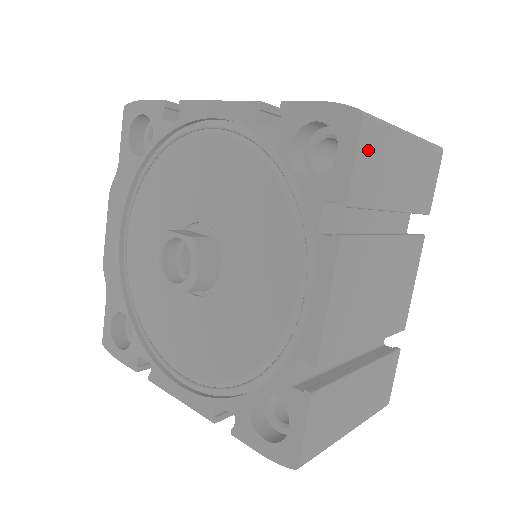
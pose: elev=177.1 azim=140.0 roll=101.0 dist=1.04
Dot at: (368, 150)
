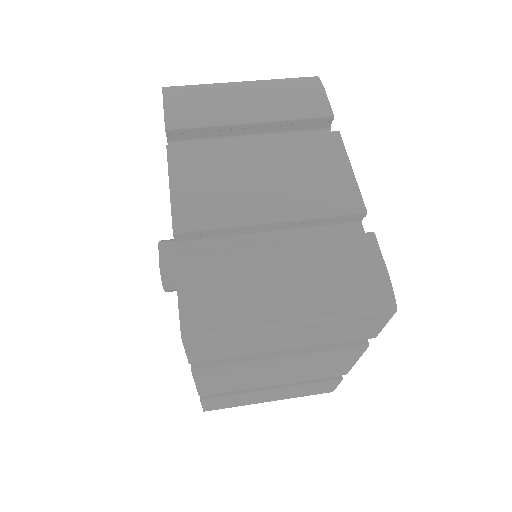
Dot at: (206, 346)
